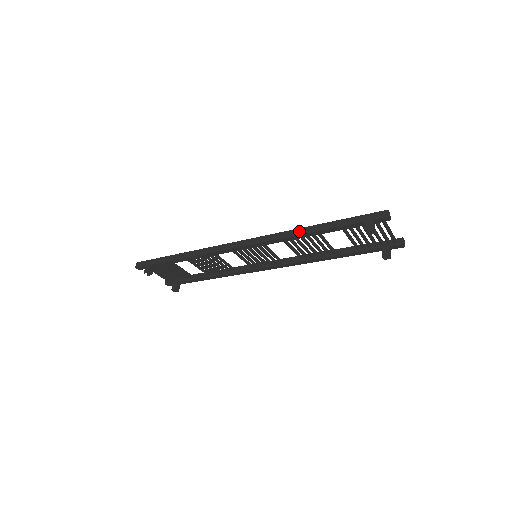
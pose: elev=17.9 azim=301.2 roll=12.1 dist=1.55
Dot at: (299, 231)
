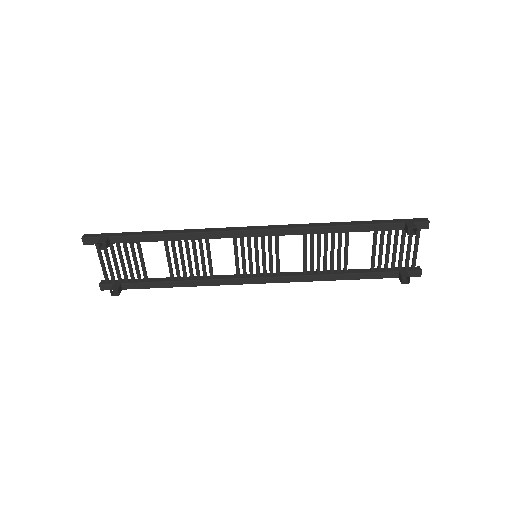
Dot at: (329, 224)
